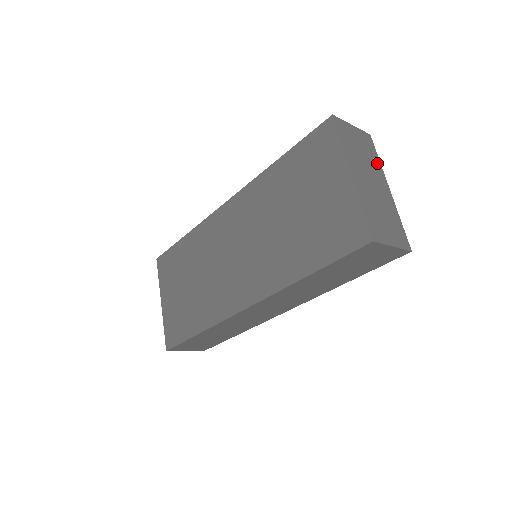
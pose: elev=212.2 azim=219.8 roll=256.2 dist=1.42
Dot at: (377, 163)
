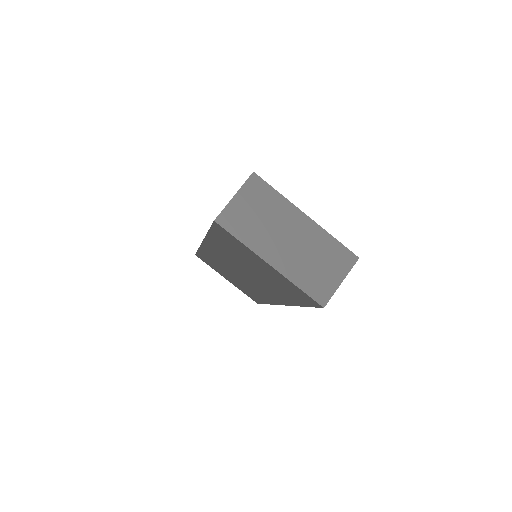
Dot at: (280, 202)
